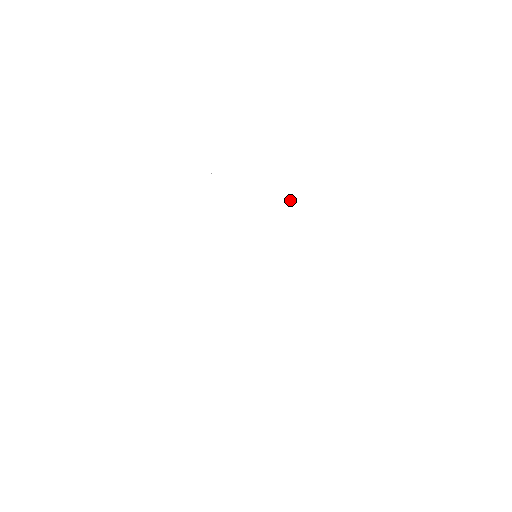
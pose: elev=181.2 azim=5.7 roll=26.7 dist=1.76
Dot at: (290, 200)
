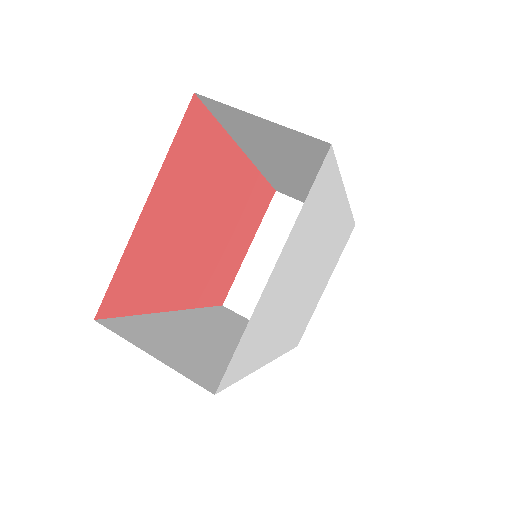
Dot at: (308, 223)
